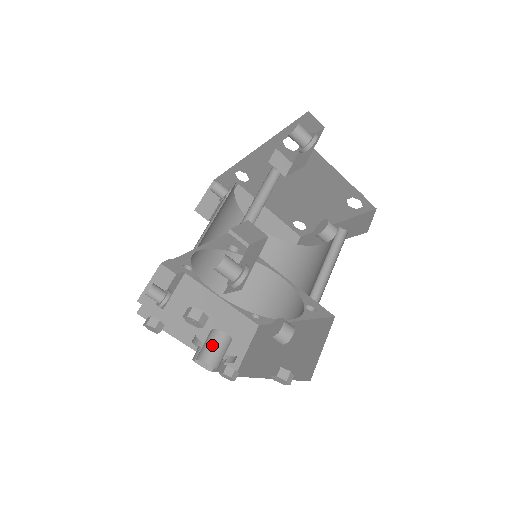
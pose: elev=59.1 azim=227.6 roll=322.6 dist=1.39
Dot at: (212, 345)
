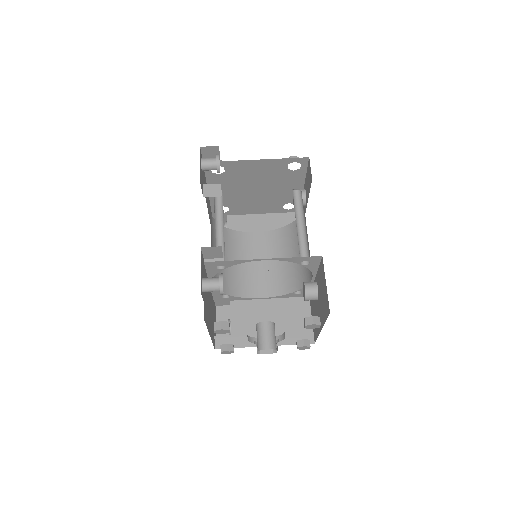
Dot at: (260, 336)
